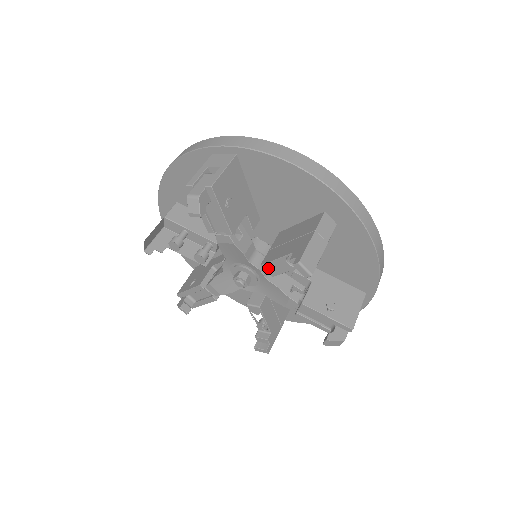
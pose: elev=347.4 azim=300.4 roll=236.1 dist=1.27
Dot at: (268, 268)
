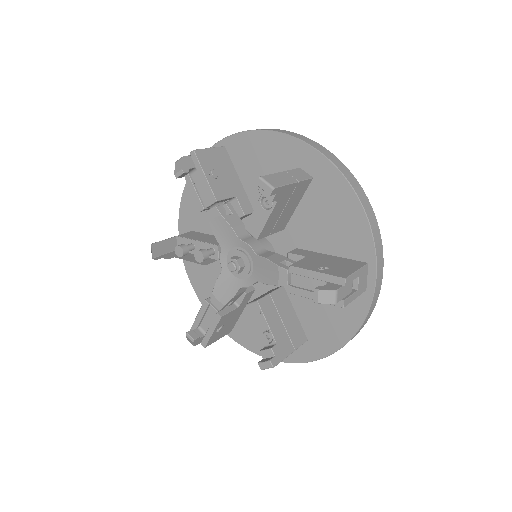
Dot at: (251, 228)
